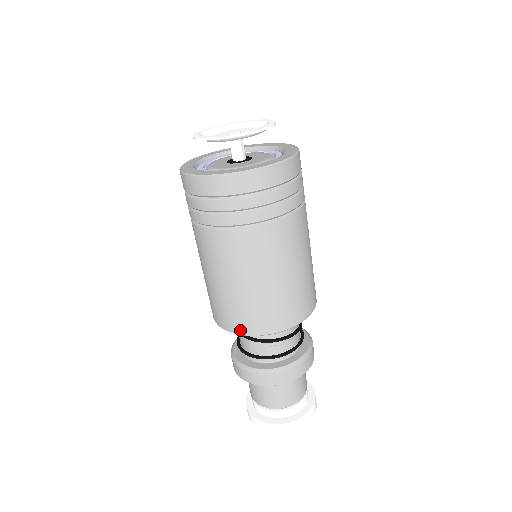
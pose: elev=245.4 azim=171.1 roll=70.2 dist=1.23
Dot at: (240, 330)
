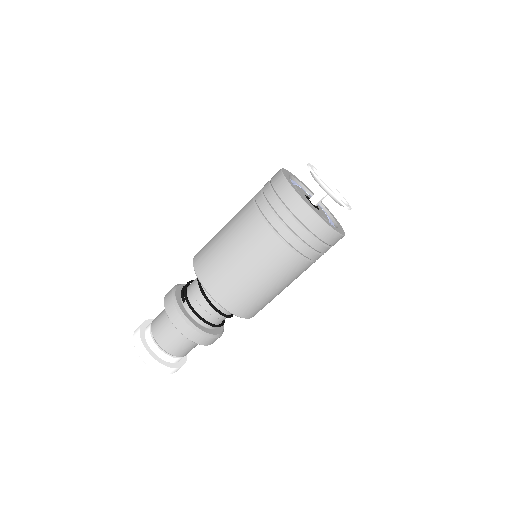
Dot at: (239, 312)
